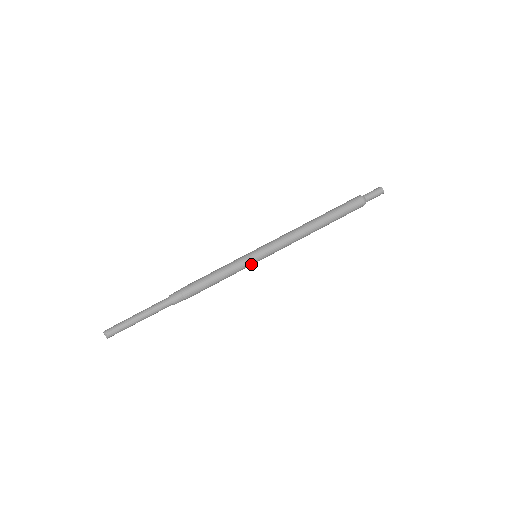
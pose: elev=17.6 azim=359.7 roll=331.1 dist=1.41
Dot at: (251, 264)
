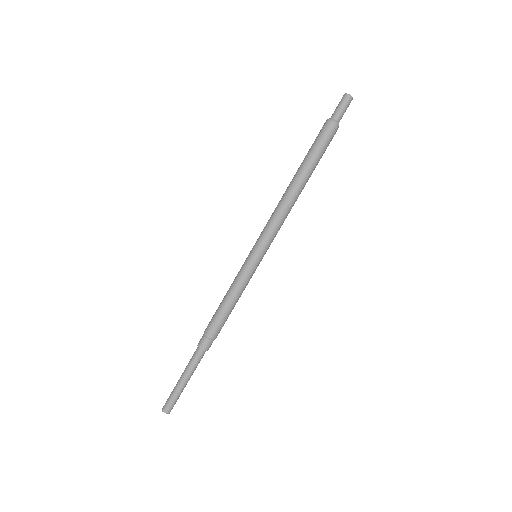
Dot at: (256, 268)
